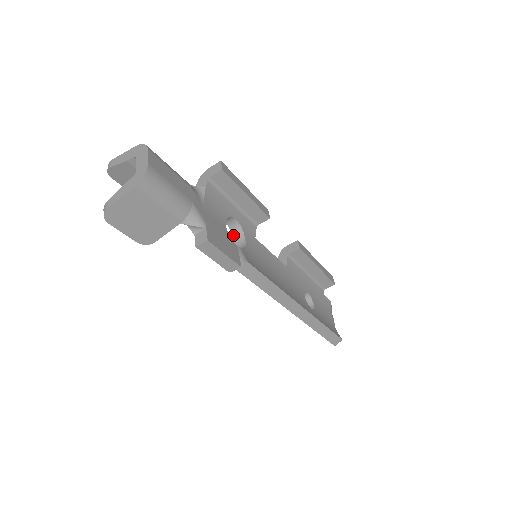
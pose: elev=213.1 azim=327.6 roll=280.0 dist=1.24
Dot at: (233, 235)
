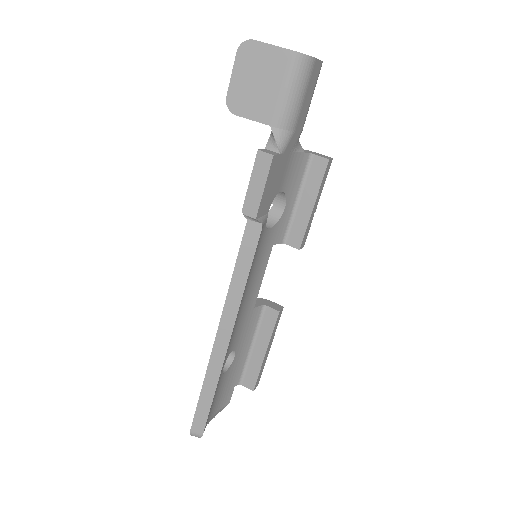
Dot at: occluded
